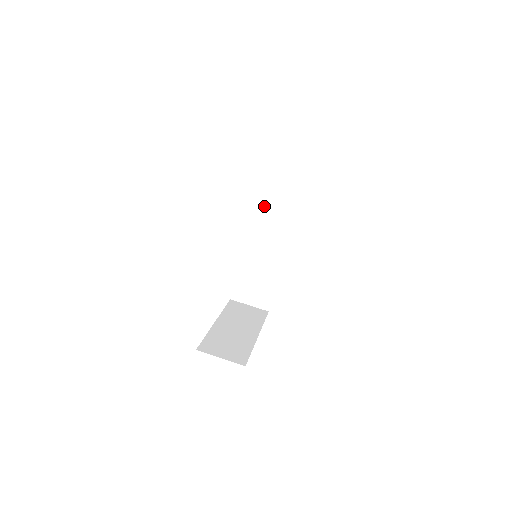
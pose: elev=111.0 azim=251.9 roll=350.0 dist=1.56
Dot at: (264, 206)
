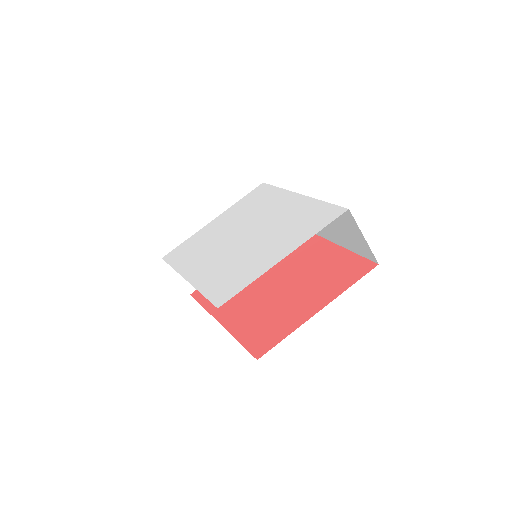
Dot at: occluded
